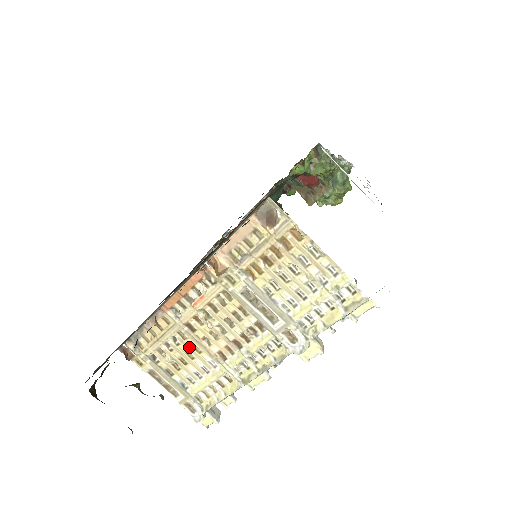
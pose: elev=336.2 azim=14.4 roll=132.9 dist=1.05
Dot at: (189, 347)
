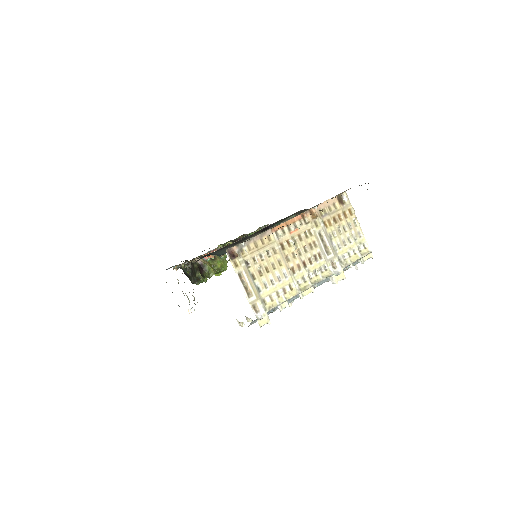
Dot at: (275, 260)
